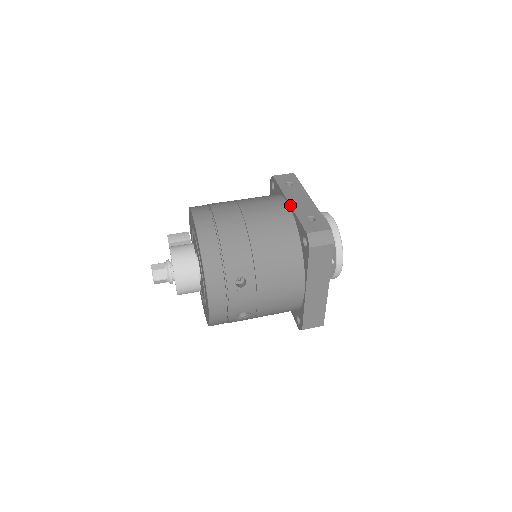
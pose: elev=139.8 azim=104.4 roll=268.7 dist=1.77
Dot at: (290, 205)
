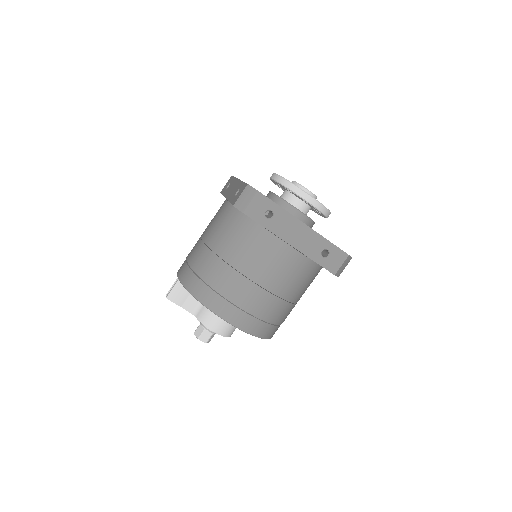
Dot at: occluded
